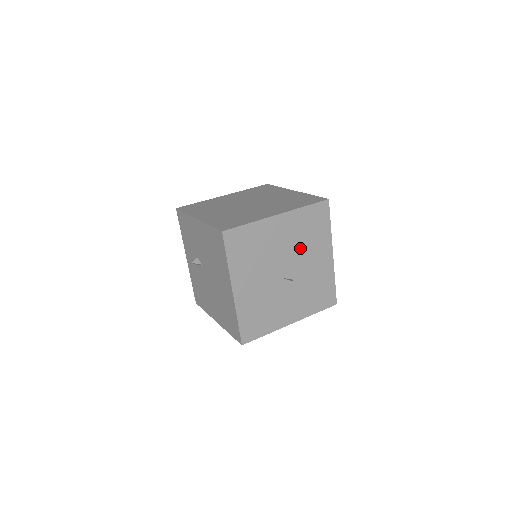
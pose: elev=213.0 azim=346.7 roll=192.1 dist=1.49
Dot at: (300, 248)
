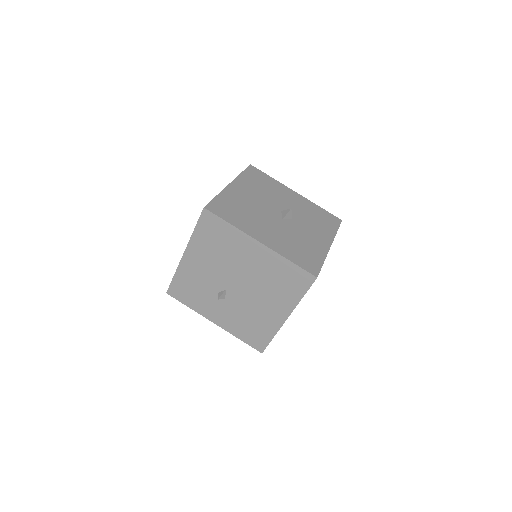
Dot at: (270, 197)
